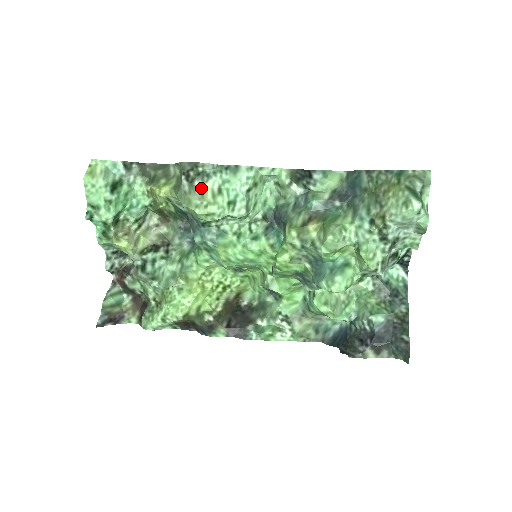
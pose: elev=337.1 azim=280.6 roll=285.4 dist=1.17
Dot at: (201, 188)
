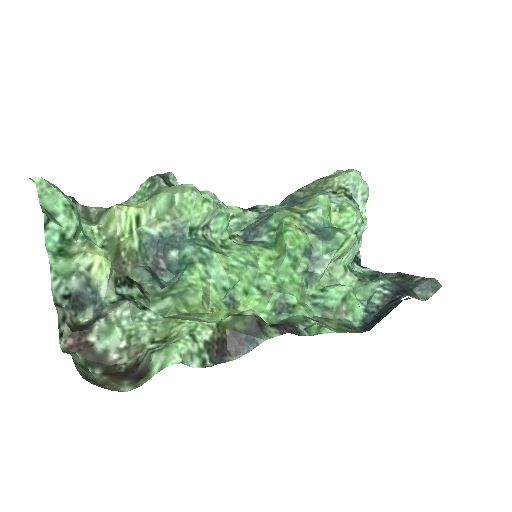
Dot at: occluded
